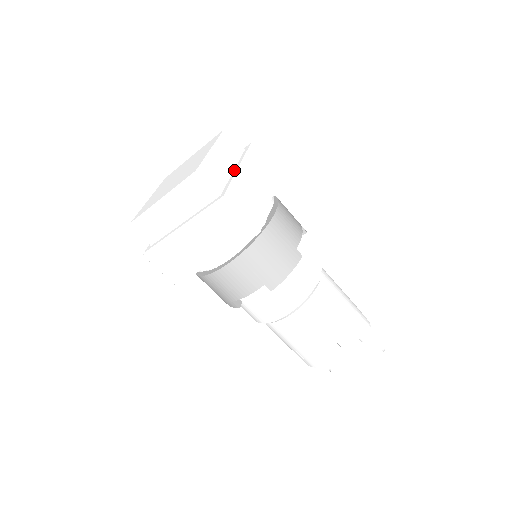
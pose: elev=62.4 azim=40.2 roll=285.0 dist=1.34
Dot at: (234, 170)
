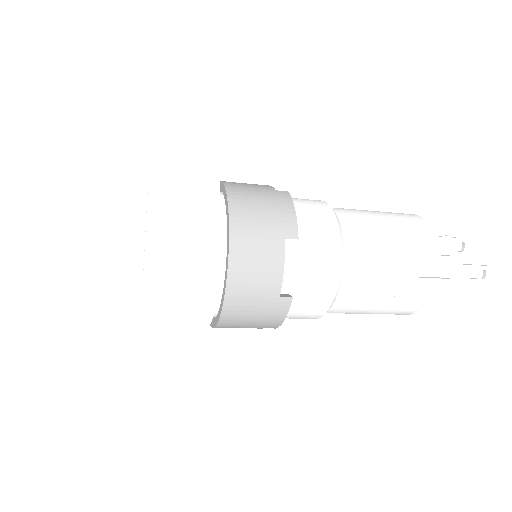
Dot at: (143, 265)
